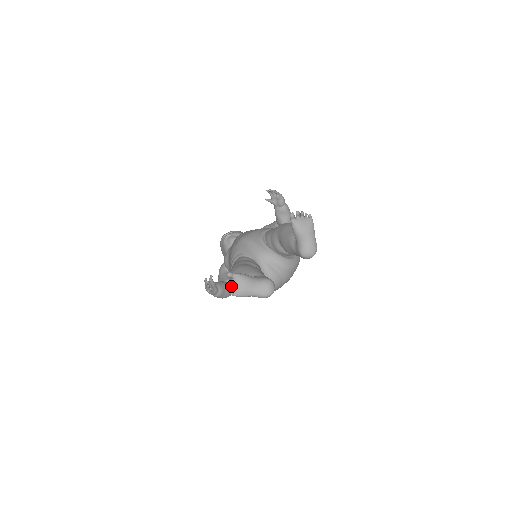
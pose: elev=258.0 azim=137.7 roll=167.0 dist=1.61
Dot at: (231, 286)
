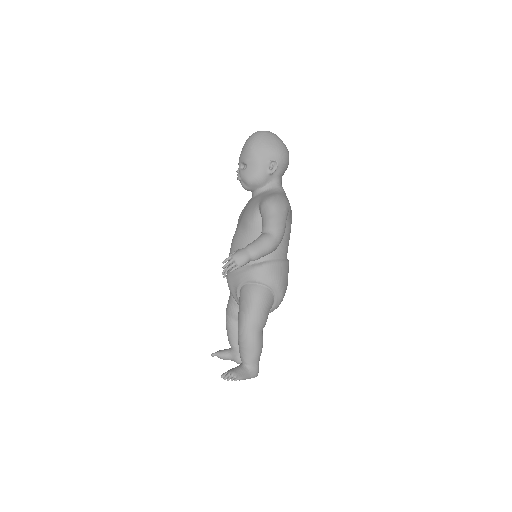
Dot at: occluded
